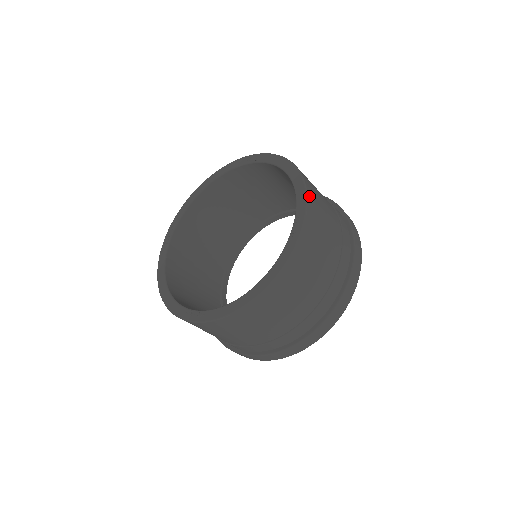
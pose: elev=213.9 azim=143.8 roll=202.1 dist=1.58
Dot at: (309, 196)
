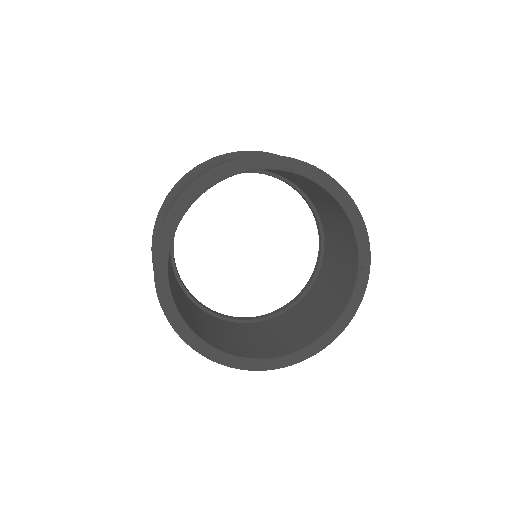
Dot at: (367, 239)
